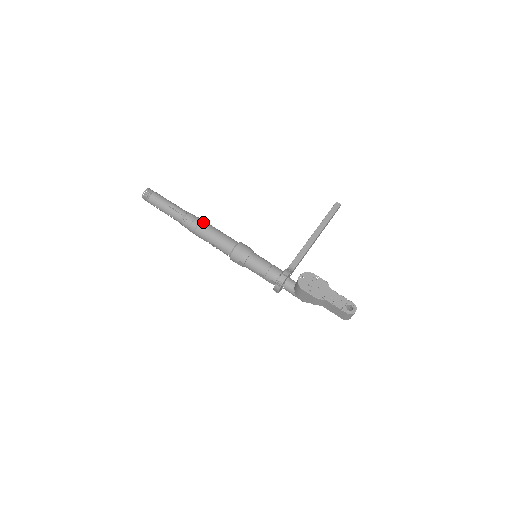
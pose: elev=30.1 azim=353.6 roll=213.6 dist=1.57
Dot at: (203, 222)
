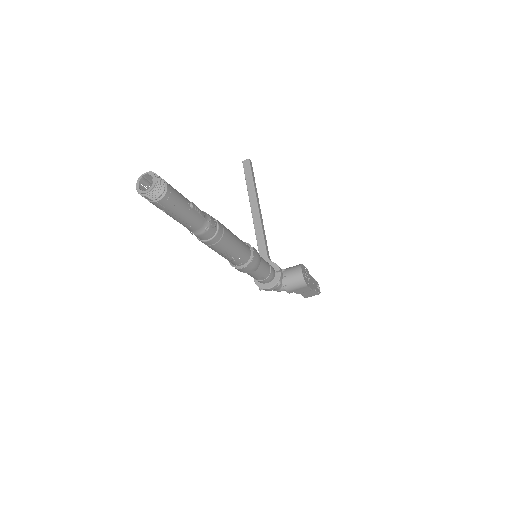
Dot at: occluded
